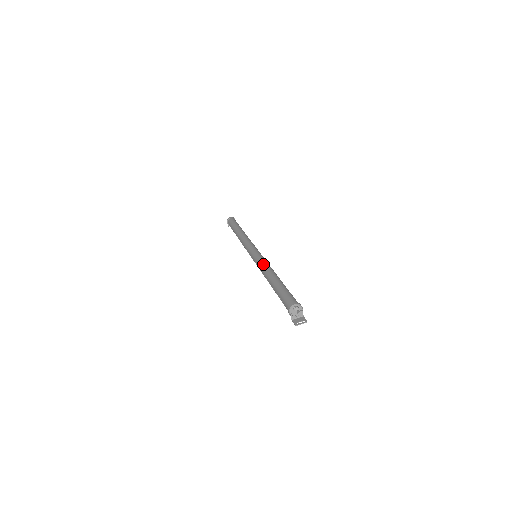
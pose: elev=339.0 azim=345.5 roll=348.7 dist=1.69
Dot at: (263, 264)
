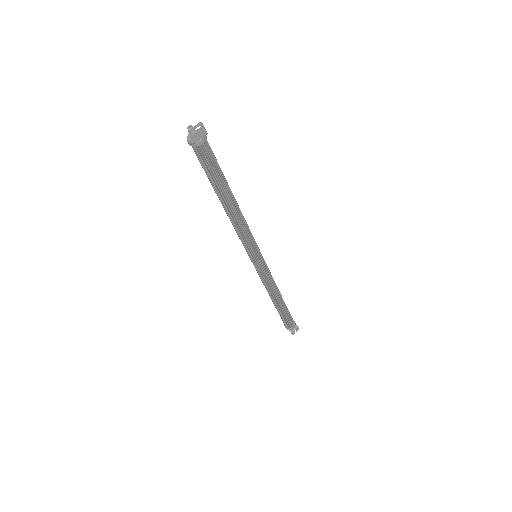
Dot at: occluded
